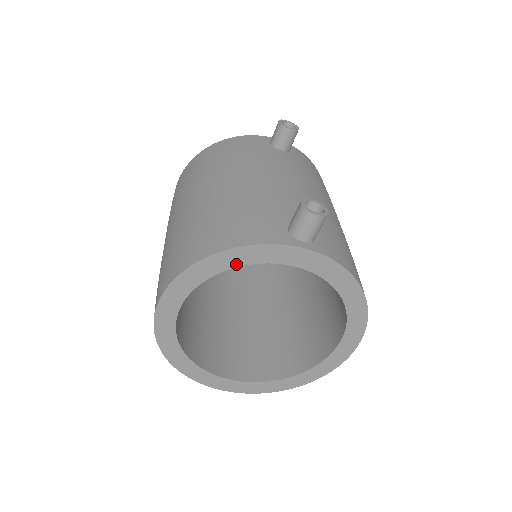
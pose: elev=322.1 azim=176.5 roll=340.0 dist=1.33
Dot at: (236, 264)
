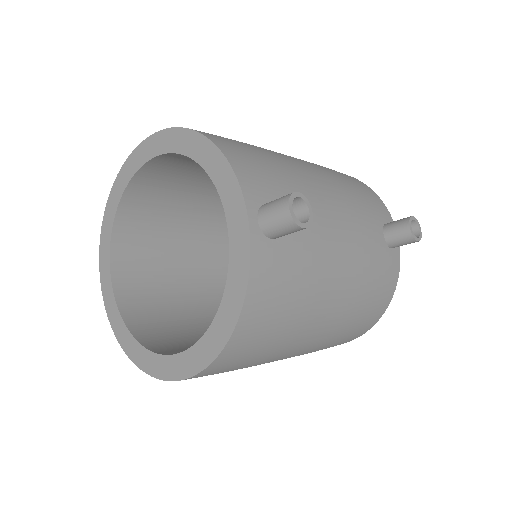
Dot at: (207, 167)
